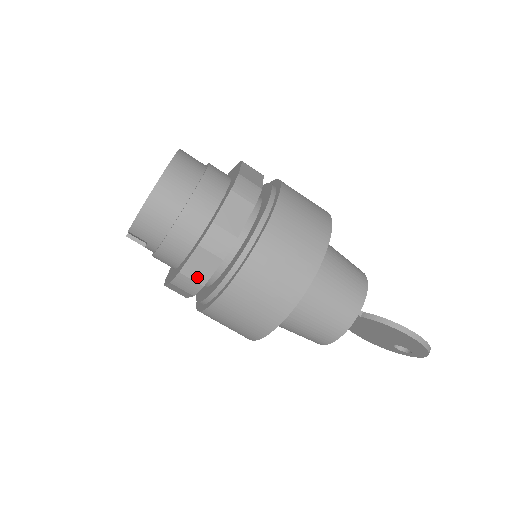
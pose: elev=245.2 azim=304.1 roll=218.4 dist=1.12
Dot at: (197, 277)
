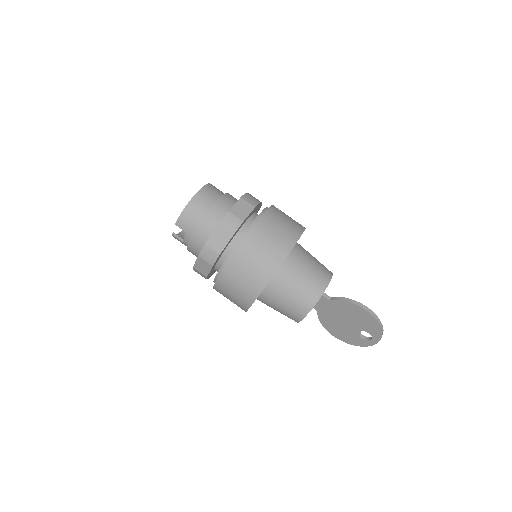
Dot at: (216, 247)
